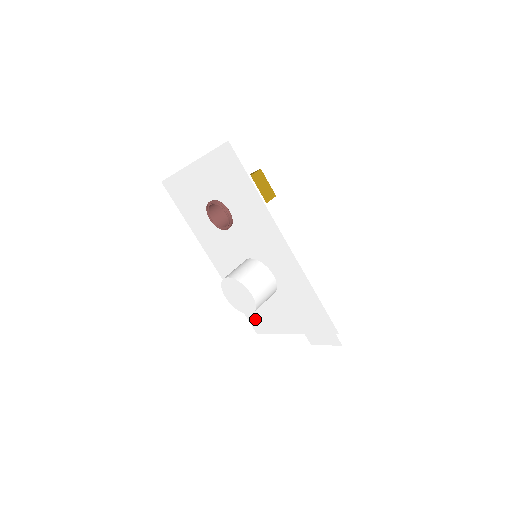
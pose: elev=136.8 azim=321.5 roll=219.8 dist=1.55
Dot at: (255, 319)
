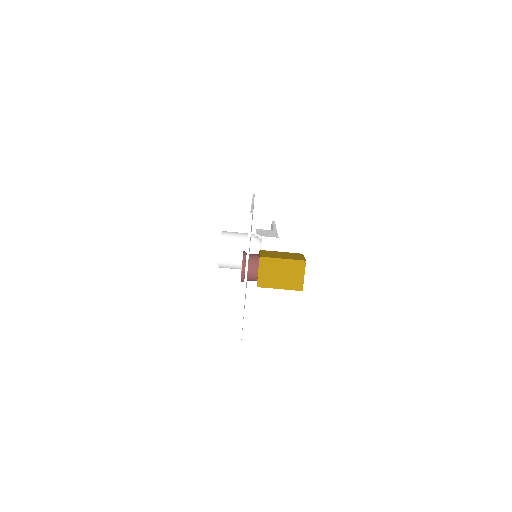
Dot at: occluded
